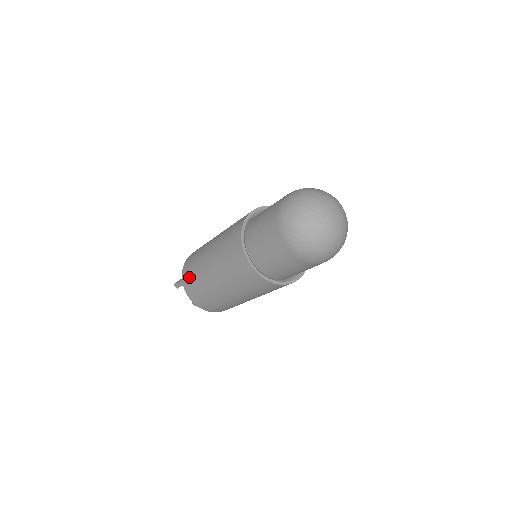
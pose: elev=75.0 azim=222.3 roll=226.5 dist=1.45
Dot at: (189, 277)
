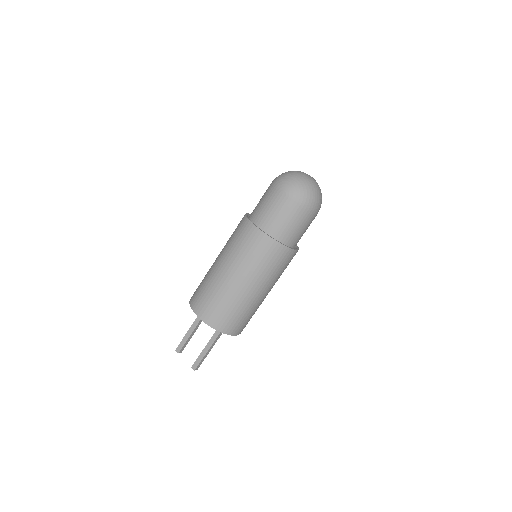
Dot at: (197, 292)
